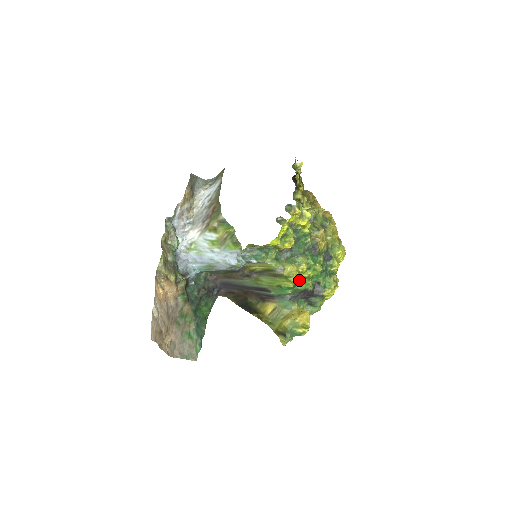
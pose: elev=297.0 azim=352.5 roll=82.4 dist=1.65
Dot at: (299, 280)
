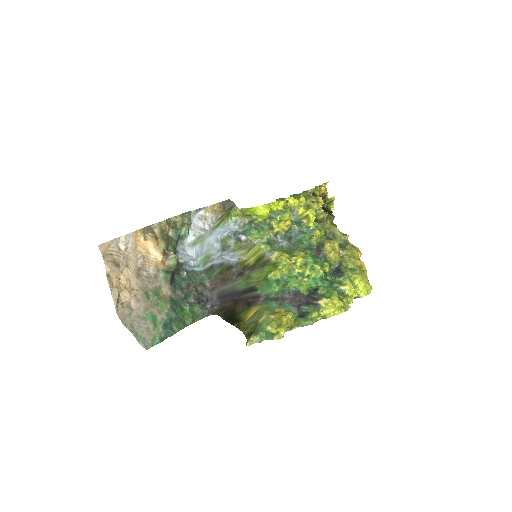
Dot at: (290, 275)
